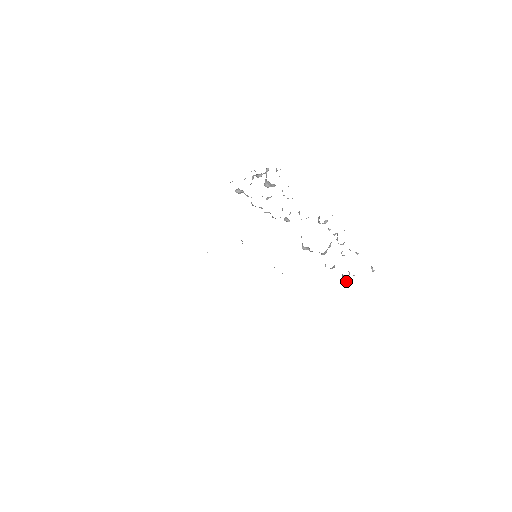
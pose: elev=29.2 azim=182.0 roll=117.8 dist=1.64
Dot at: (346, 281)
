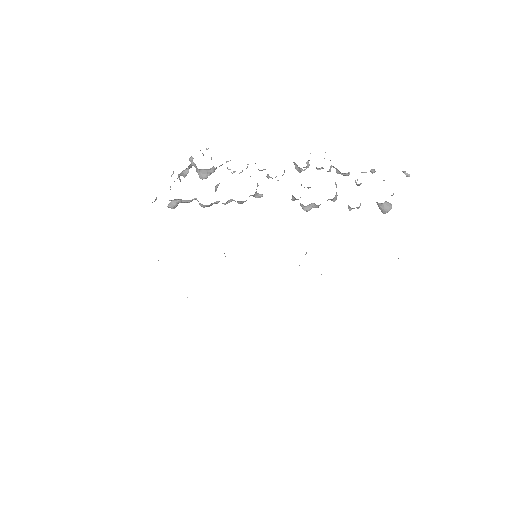
Dot at: (388, 208)
